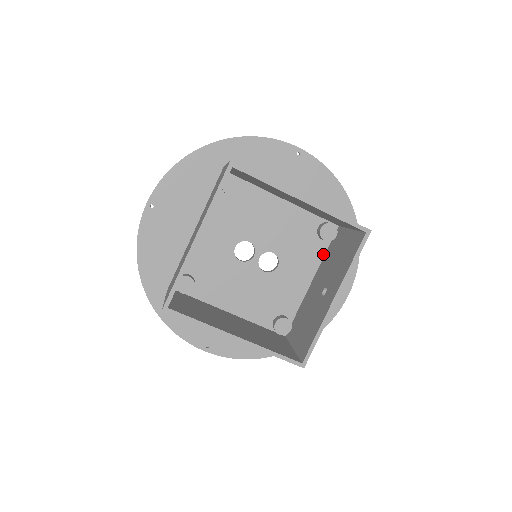
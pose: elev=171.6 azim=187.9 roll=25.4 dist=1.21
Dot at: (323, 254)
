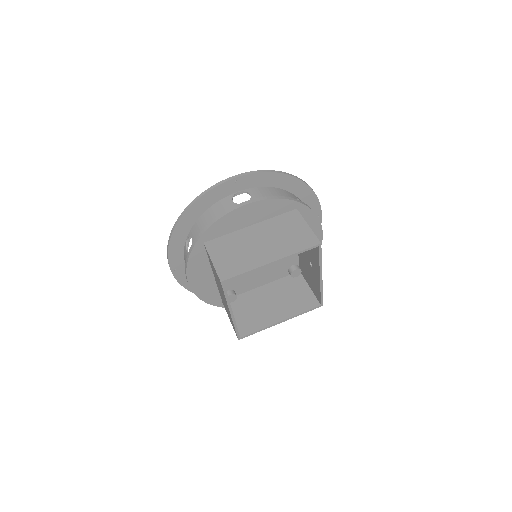
Dot at: occluded
